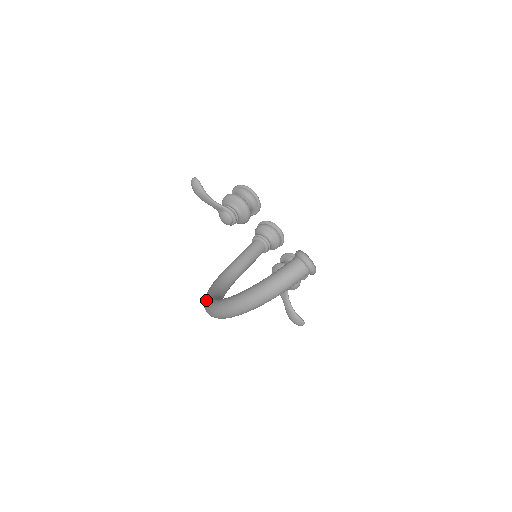
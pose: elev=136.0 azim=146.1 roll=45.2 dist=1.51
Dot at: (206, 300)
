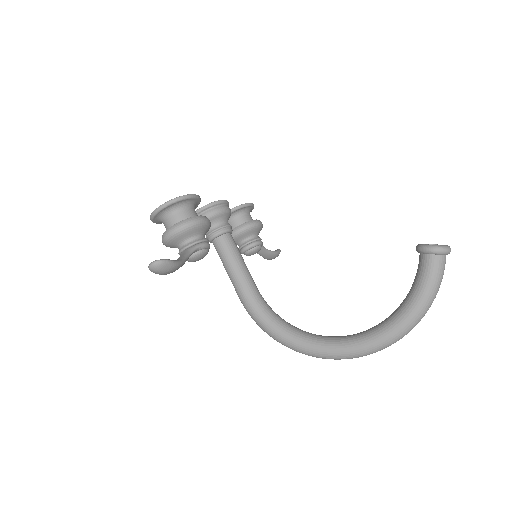
Dot at: (318, 352)
